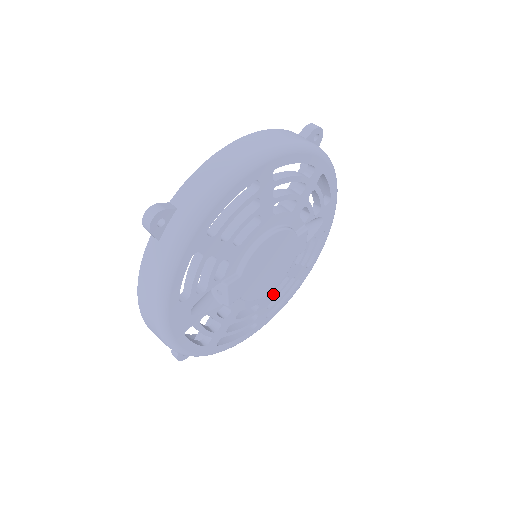
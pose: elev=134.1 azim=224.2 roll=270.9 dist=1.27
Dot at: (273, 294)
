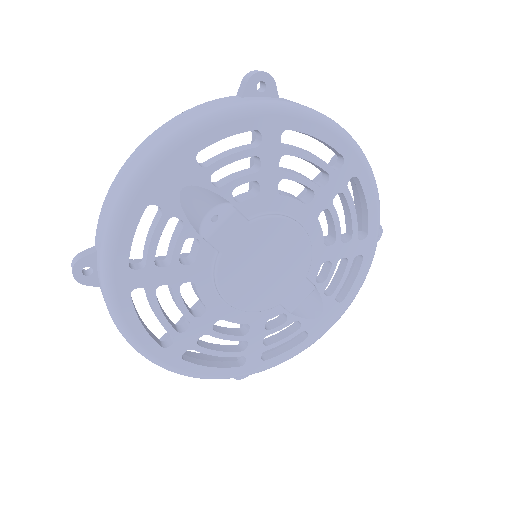
Dot at: (219, 330)
